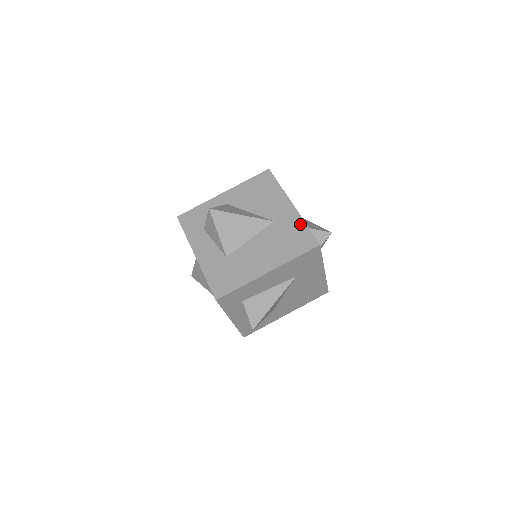
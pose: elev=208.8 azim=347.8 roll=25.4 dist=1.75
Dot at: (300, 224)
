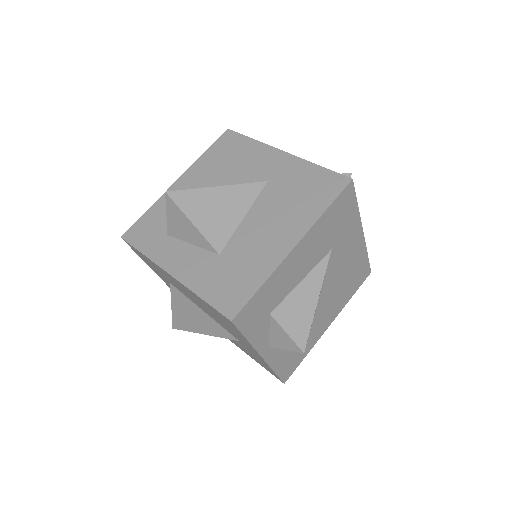
Dot at: (308, 168)
